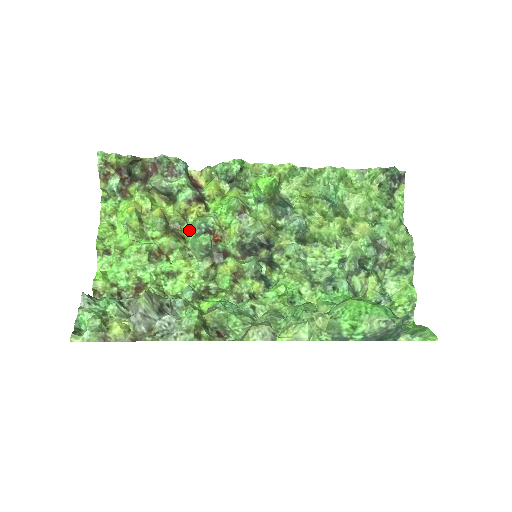
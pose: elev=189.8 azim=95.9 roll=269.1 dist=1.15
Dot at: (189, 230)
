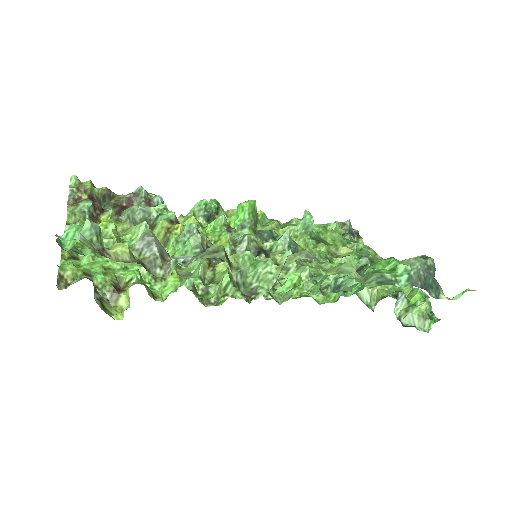
Dot at: (171, 253)
